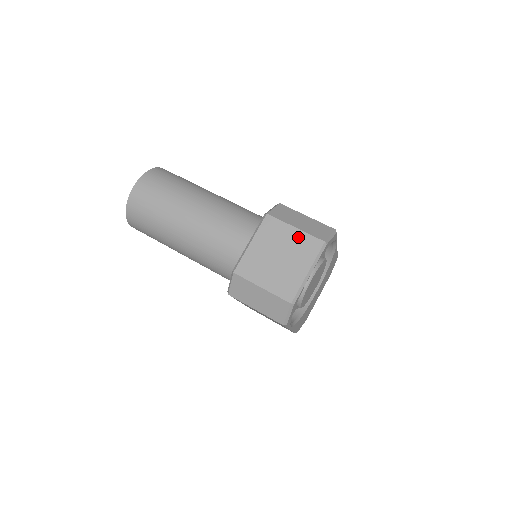
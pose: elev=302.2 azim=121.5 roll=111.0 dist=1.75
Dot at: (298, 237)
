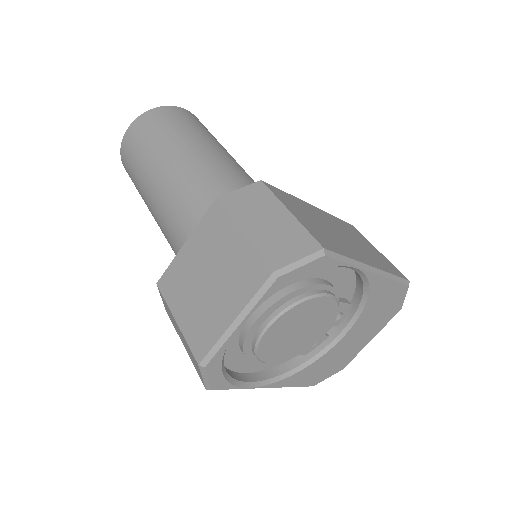
Dot at: (240, 251)
